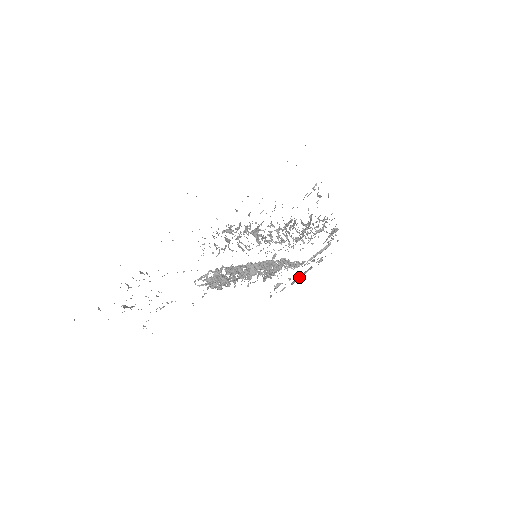
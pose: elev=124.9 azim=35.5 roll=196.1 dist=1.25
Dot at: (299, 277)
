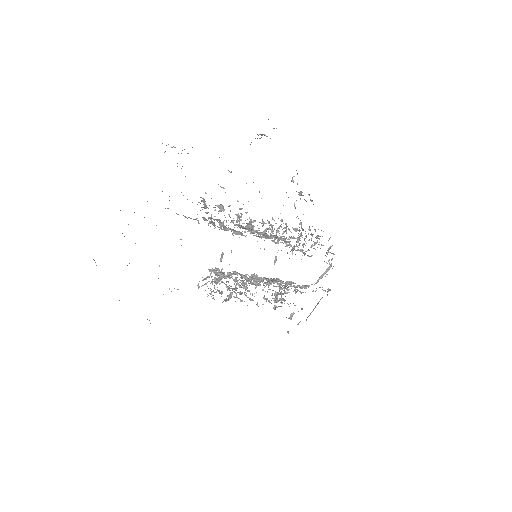
Dot at: occluded
